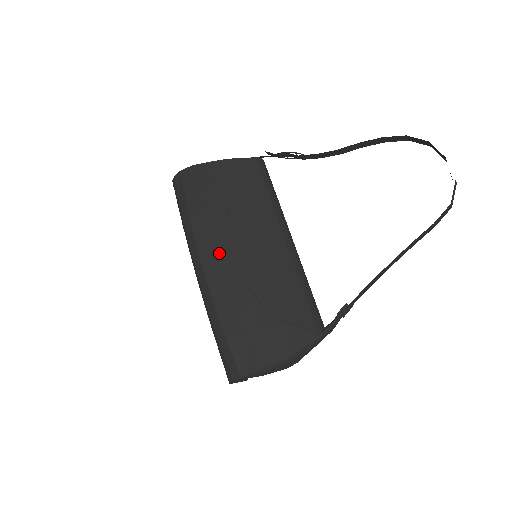
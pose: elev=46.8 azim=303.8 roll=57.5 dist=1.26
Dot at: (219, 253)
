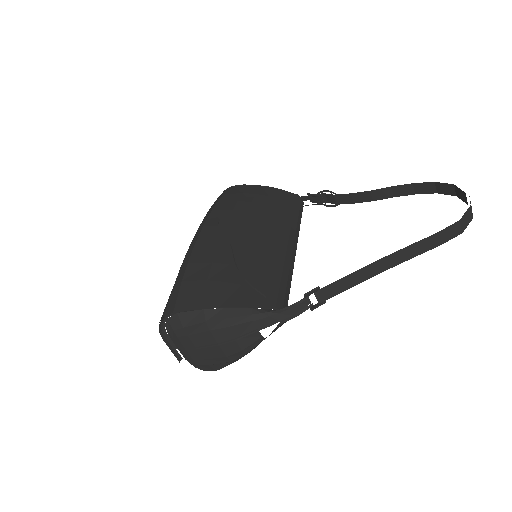
Dot at: (223, 221)
